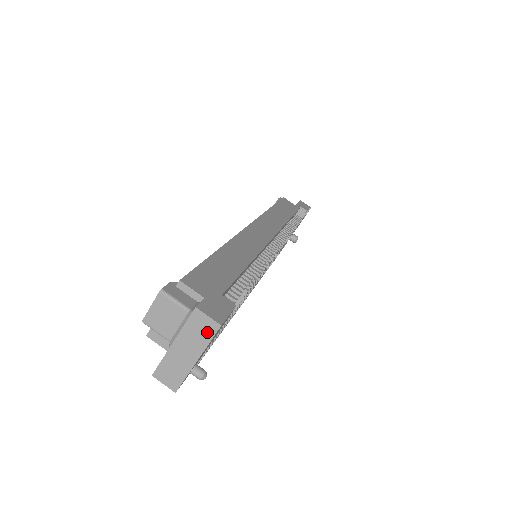
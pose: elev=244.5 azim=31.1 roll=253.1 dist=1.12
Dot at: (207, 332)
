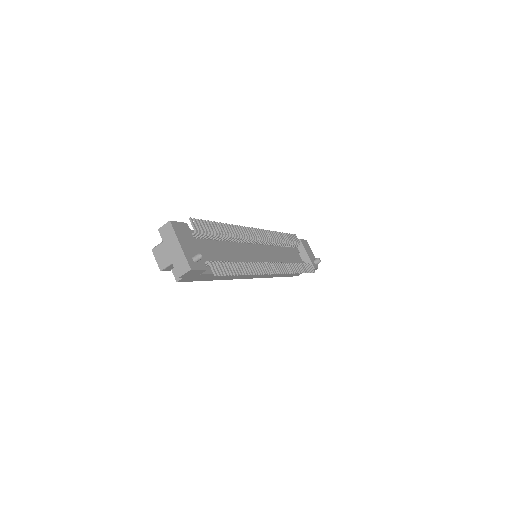
Dot at: (170, 230)
